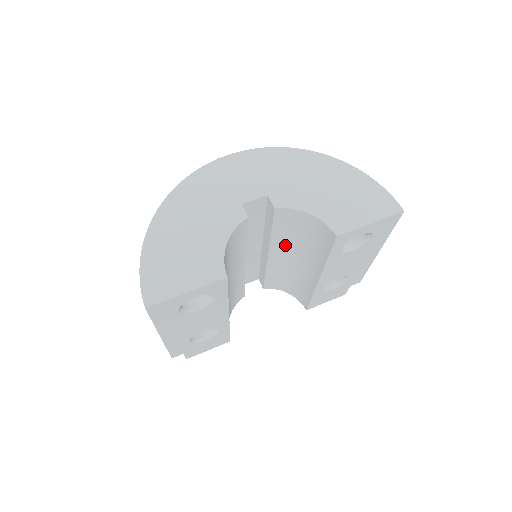
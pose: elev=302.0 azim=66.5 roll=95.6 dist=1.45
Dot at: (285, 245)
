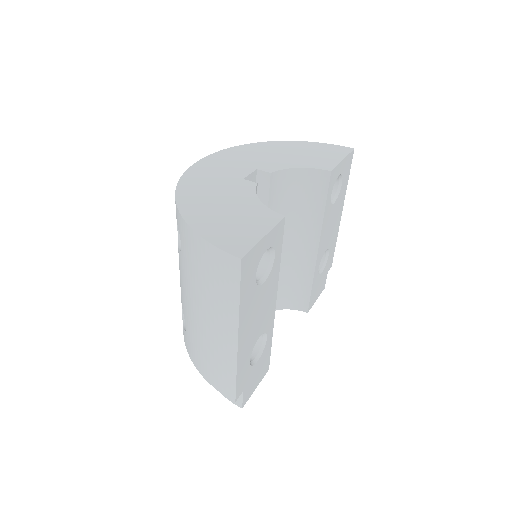
Dot at: occluded
